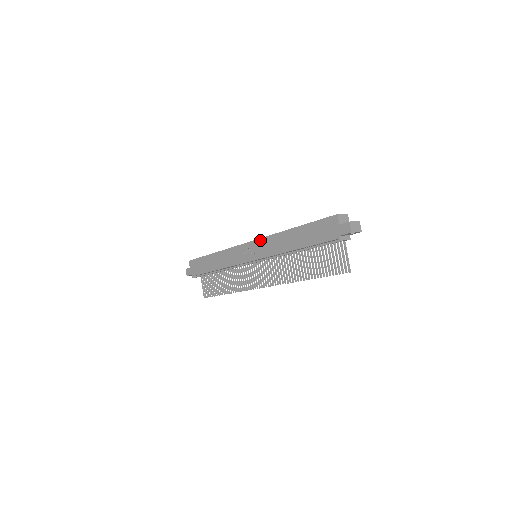
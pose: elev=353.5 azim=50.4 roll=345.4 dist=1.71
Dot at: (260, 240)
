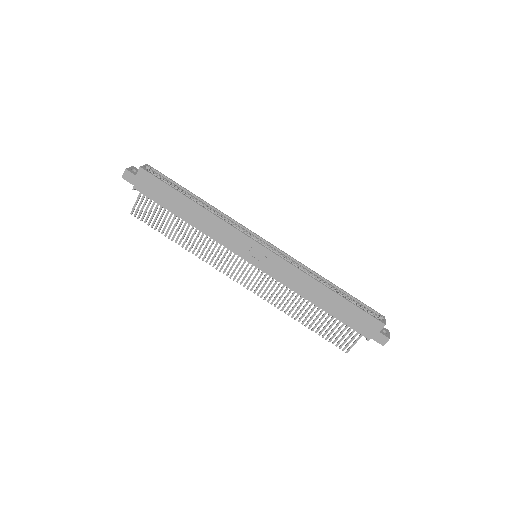
Dot at: (282, 260)
